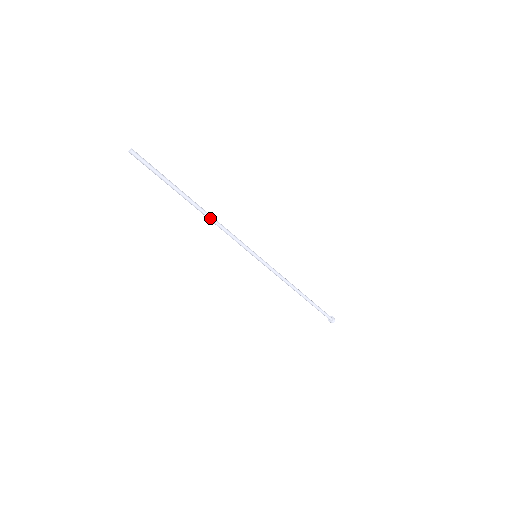
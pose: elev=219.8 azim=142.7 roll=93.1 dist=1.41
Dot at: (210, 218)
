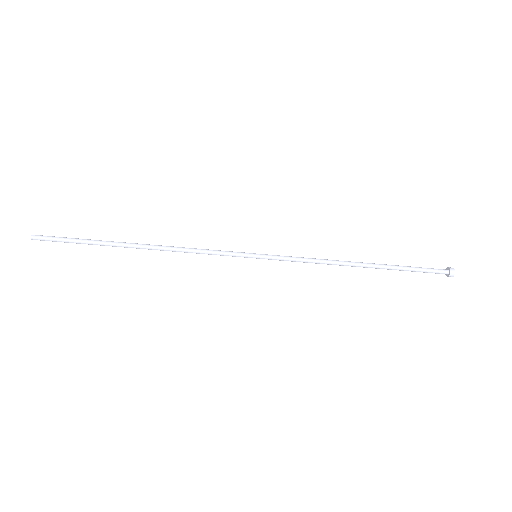
Dot at: (162, 249)
